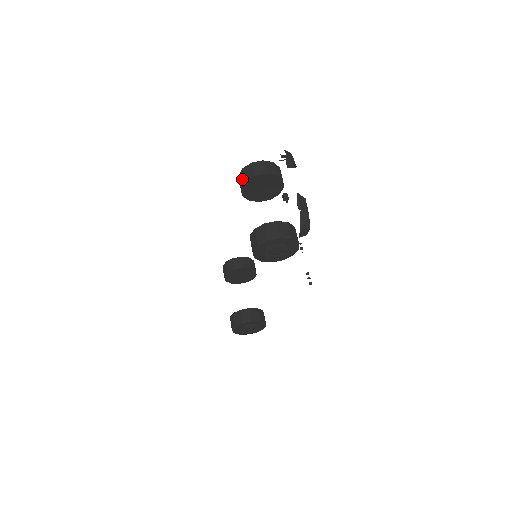
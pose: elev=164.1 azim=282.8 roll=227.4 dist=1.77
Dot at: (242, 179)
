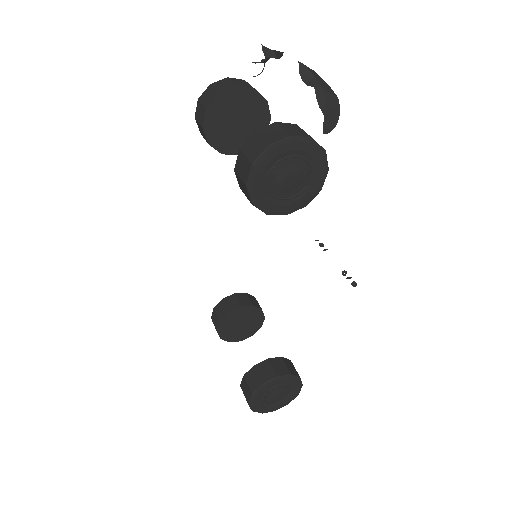
Dot at: (201, 112)
